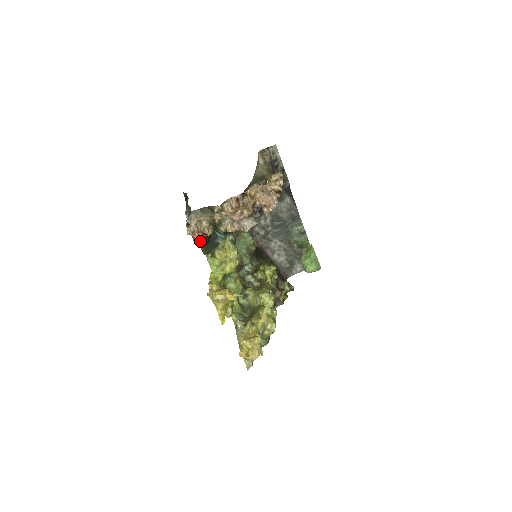
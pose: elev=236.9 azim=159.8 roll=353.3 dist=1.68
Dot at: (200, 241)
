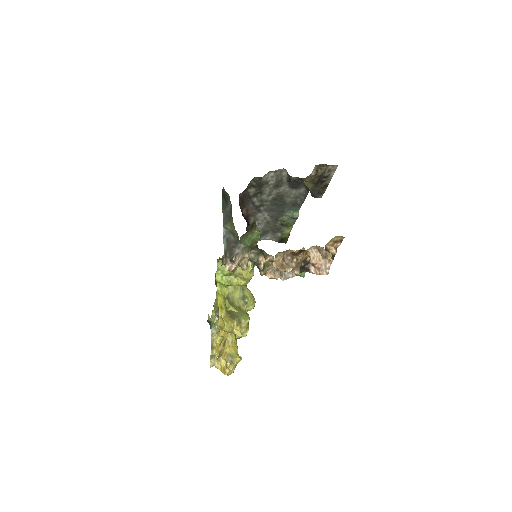
Dot at: occluded
